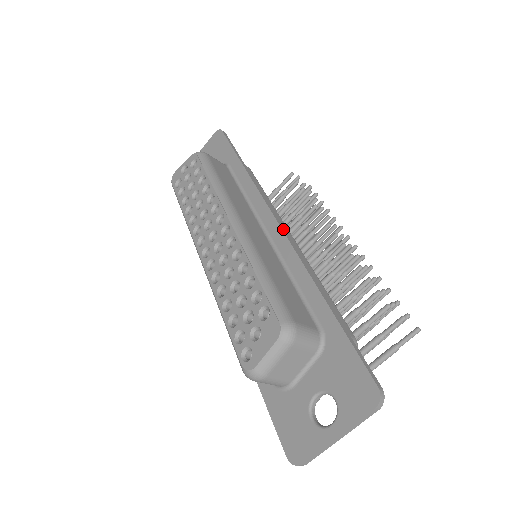
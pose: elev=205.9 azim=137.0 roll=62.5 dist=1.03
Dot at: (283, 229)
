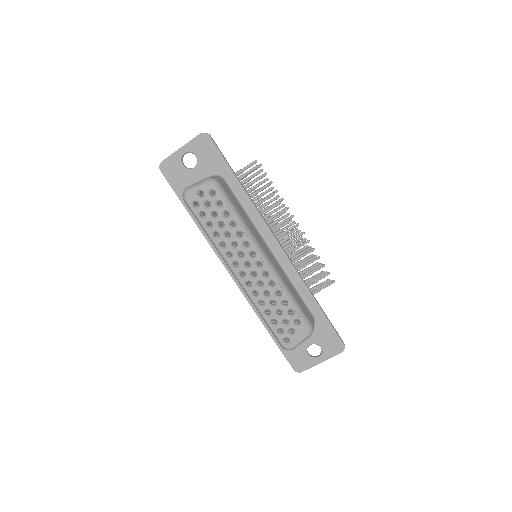
Dot at: (284, 250)
